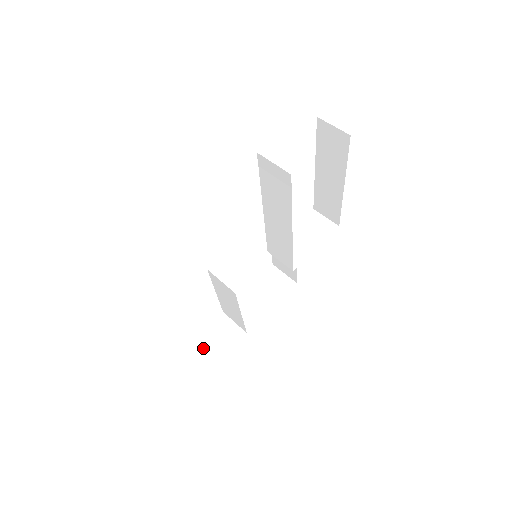
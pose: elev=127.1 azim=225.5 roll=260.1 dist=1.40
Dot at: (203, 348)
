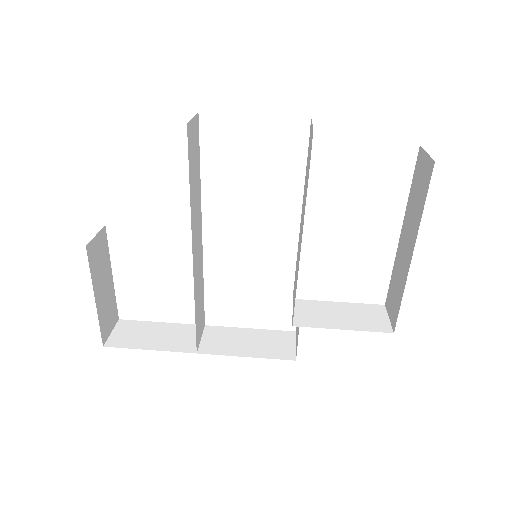
Dot at: (152, 332)
